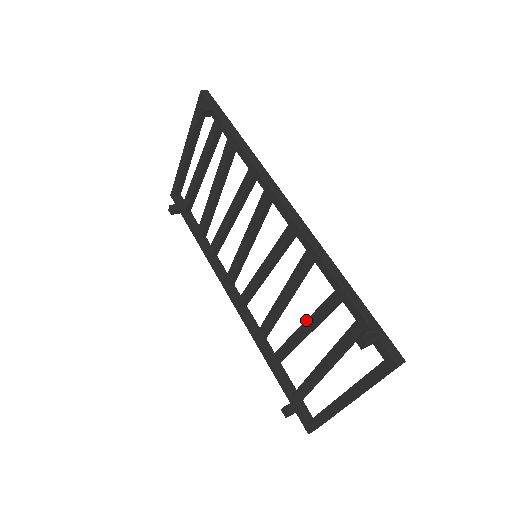
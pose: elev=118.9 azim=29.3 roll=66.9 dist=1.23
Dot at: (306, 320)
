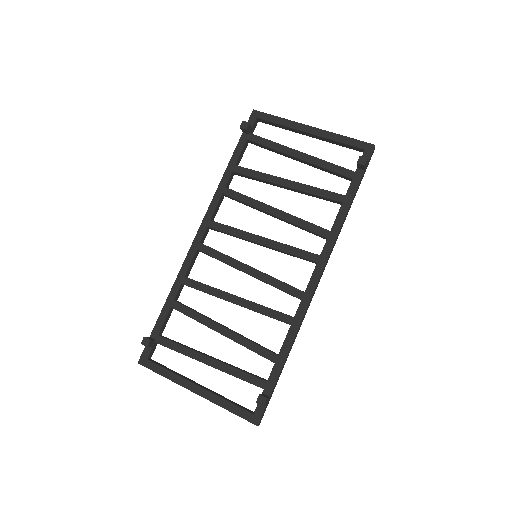
Dot at: (237, 333)
